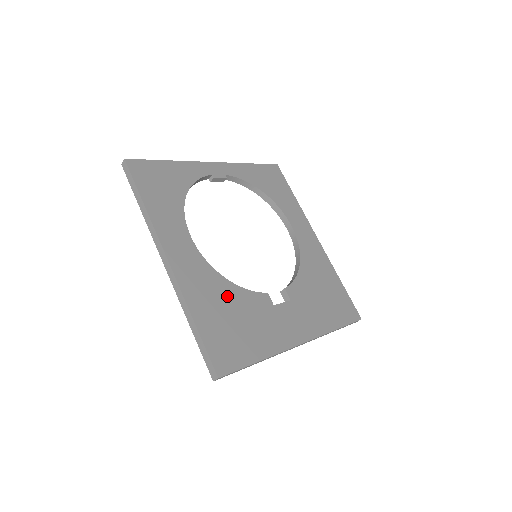
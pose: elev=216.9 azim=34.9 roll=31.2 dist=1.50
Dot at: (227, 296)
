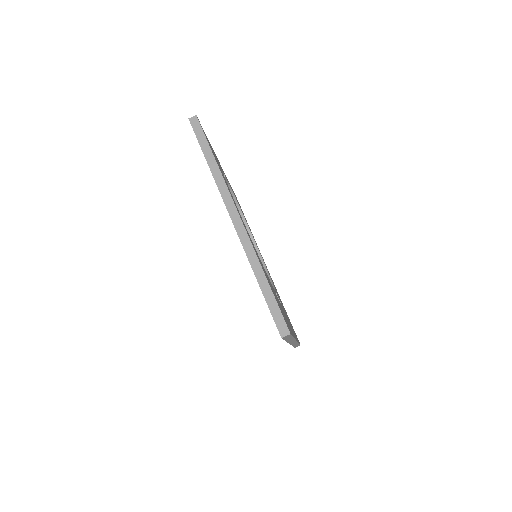
Dot at: occluded
